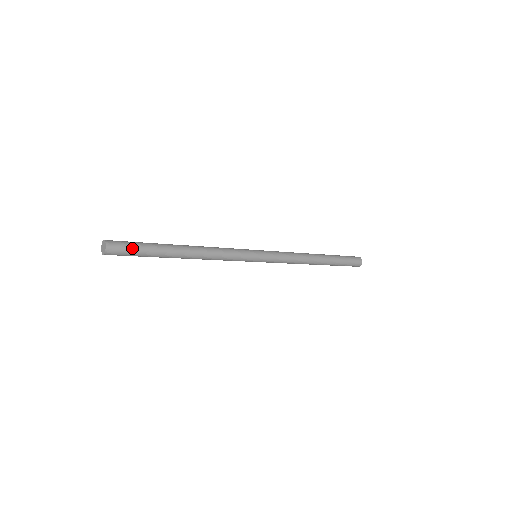
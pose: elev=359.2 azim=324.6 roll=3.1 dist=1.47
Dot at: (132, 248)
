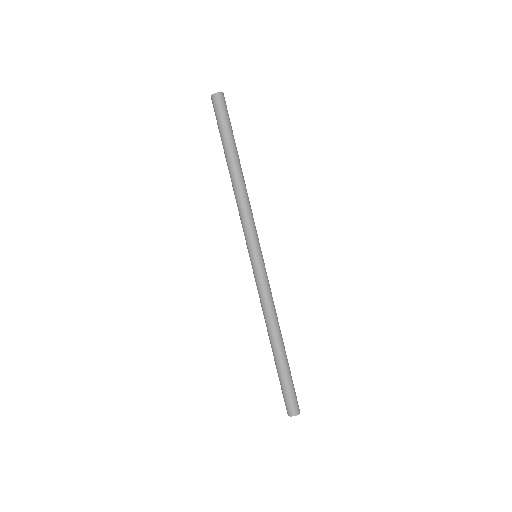
Dot at: occluded
